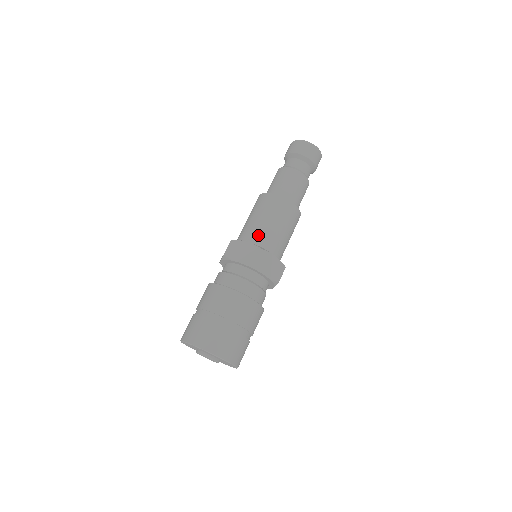
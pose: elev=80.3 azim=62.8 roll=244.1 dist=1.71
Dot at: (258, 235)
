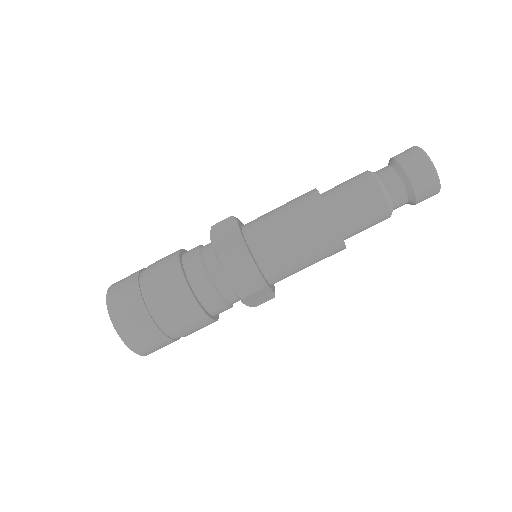
Dot at: (259, 228)
